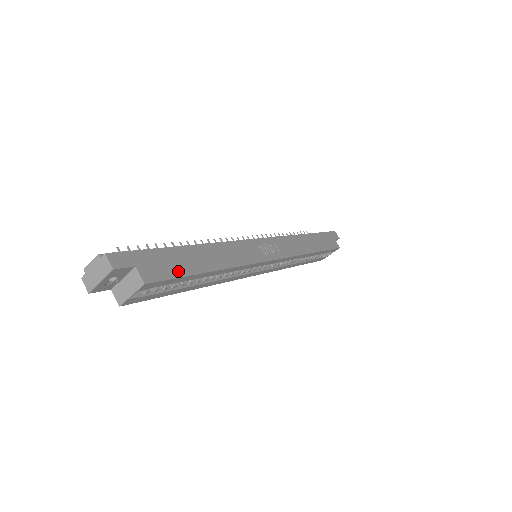
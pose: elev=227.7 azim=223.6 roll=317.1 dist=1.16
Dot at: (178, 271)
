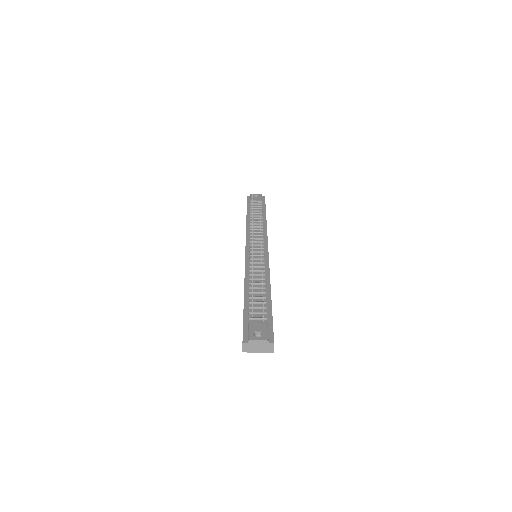
Dot at: occluded
